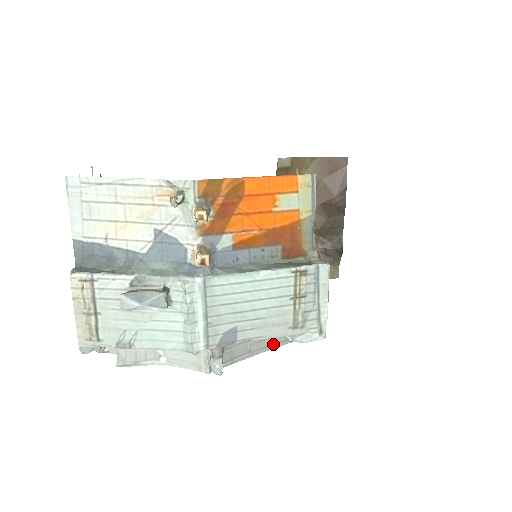
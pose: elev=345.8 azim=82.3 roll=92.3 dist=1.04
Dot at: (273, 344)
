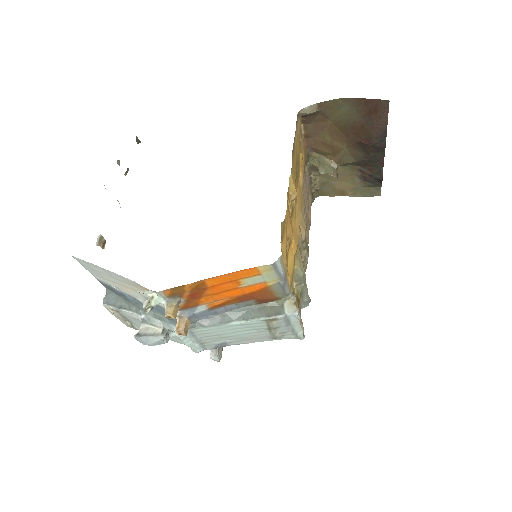
Dot at: occluded
